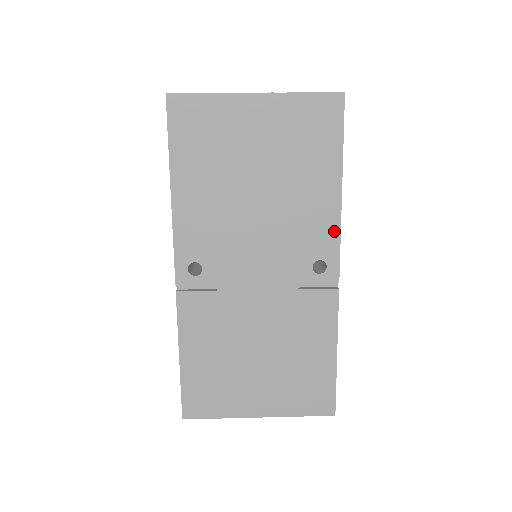
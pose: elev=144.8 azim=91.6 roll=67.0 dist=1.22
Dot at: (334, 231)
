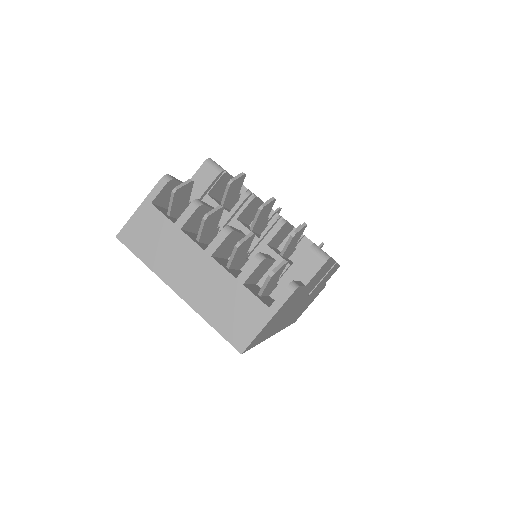
Dot at: occluded
